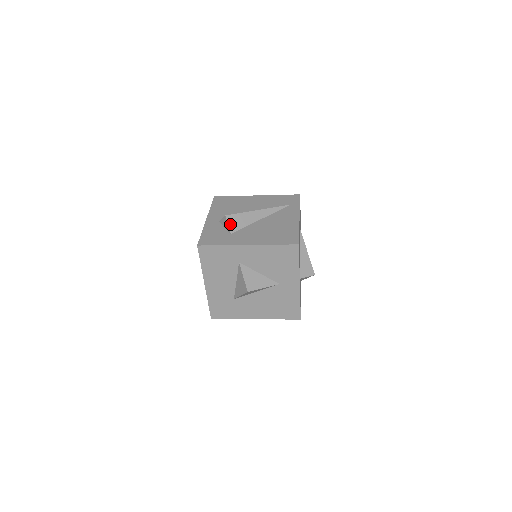
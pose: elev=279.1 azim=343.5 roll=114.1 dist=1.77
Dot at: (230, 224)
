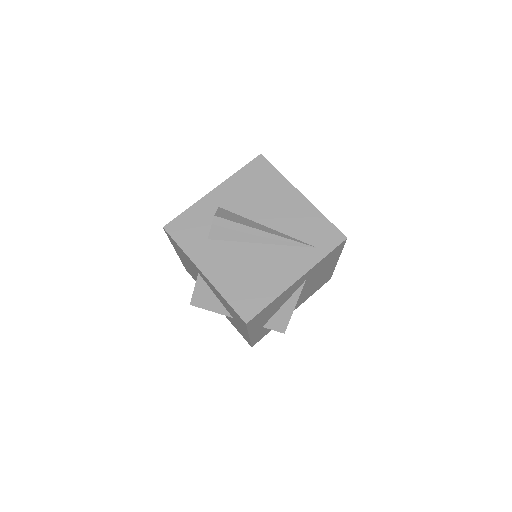
Dot at: (214, 228)
